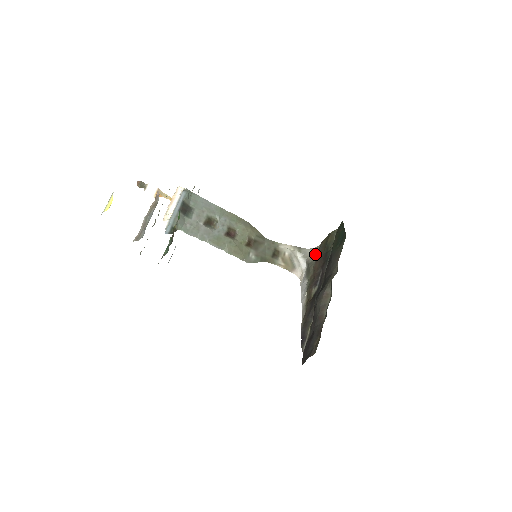
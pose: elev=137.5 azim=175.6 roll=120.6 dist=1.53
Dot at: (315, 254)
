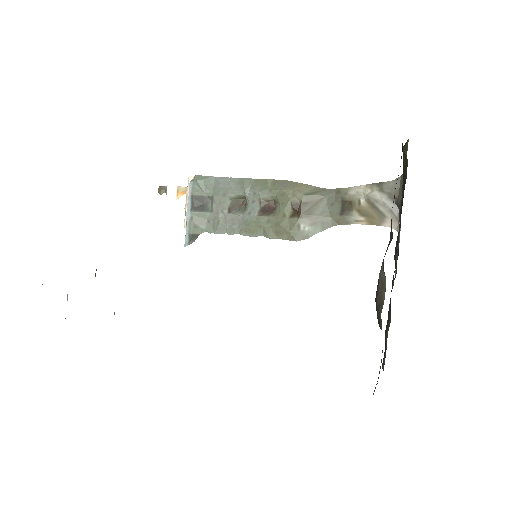
Dot at: (401, 188)
